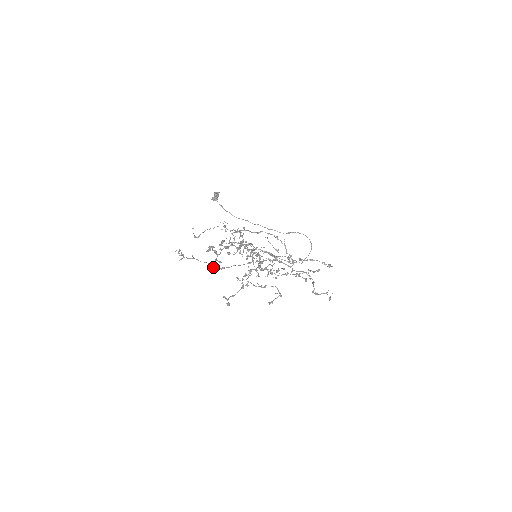
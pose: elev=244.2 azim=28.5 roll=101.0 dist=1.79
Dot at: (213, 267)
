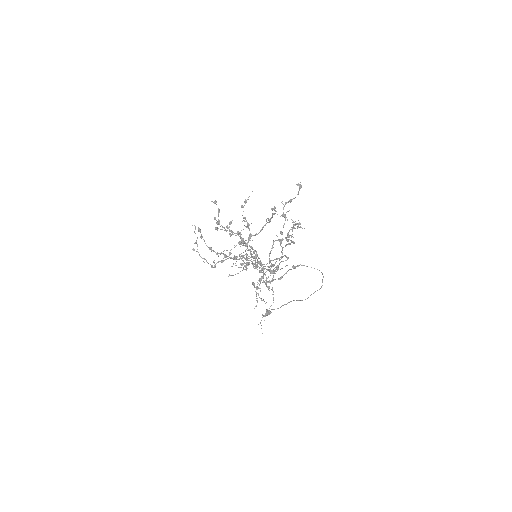
Dot at: (215, 267)
